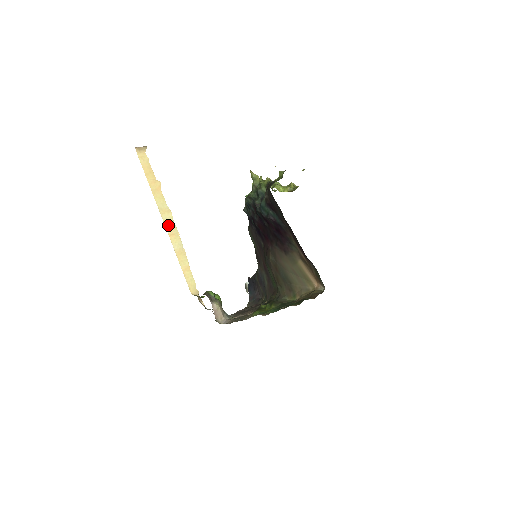
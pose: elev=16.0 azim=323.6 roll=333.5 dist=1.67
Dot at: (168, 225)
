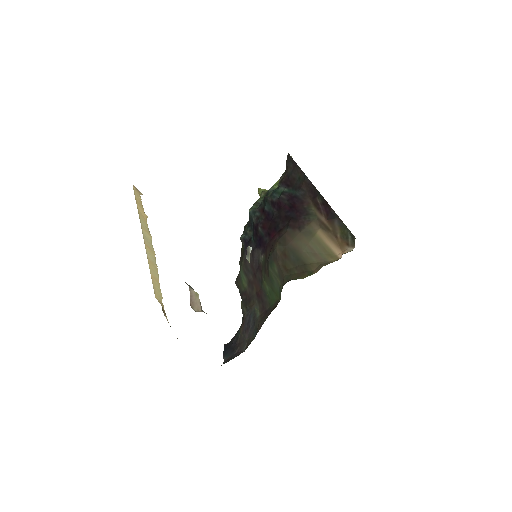
Dot at: (146, 239)
